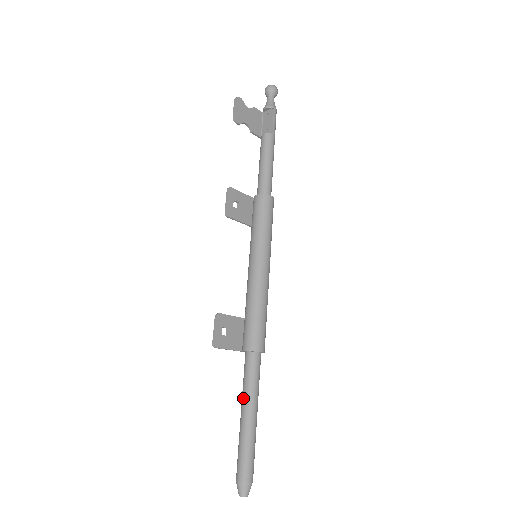
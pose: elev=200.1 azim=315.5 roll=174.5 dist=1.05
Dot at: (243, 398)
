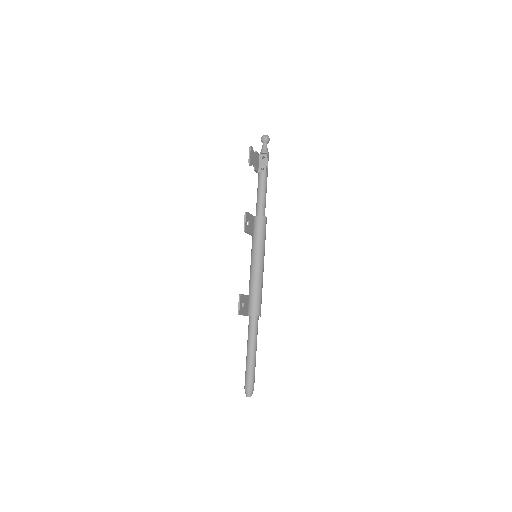
Dot at: (250, 343)
